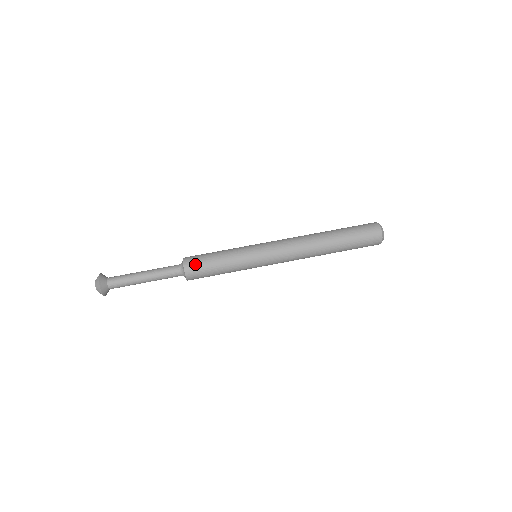
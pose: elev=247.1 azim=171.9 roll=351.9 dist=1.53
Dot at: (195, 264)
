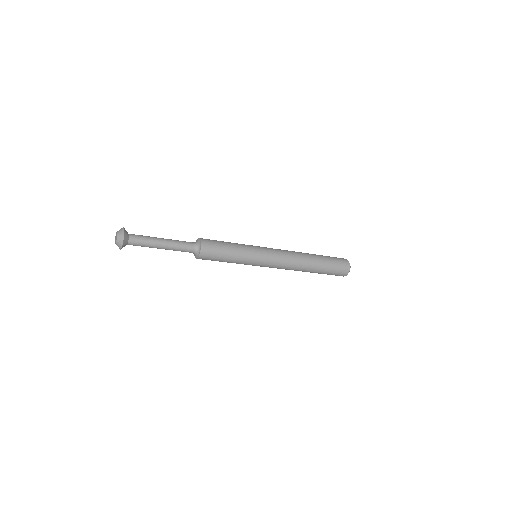
Dot at: (211, 244)
